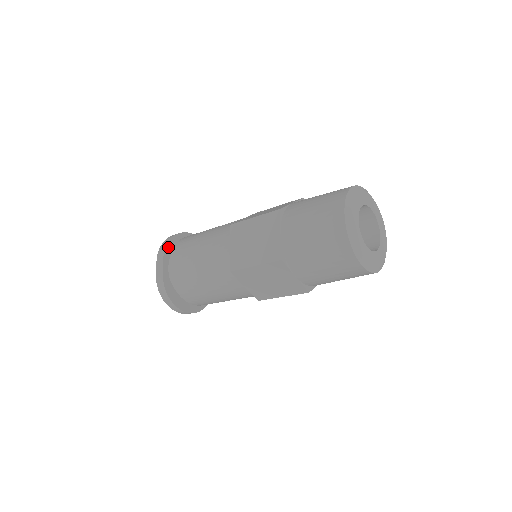
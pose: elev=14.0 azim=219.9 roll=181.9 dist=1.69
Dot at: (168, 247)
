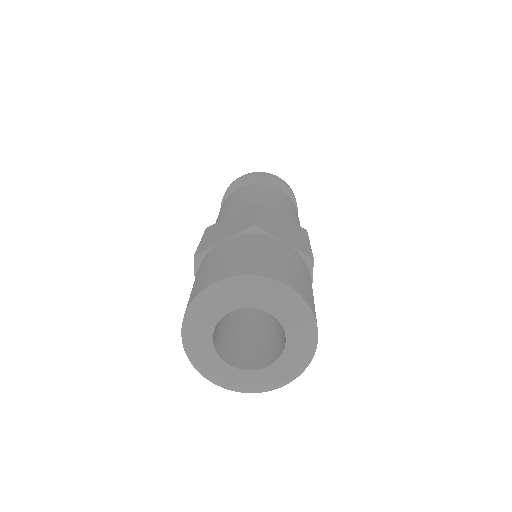
Dot at: (226, 197)
